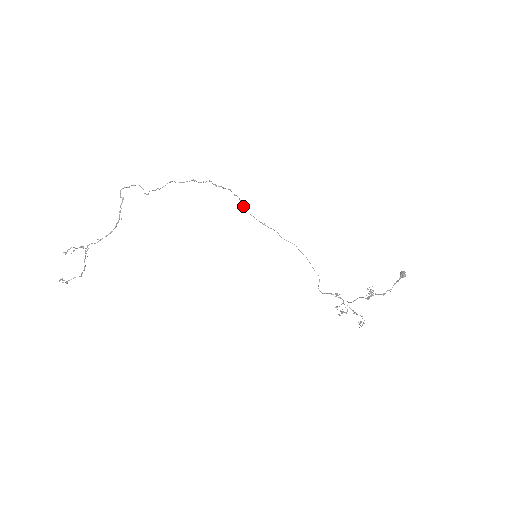
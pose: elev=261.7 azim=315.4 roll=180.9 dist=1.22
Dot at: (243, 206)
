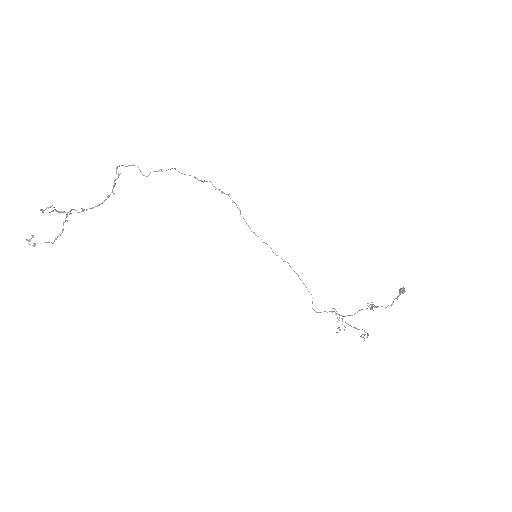
Dot at: (240, 214)
